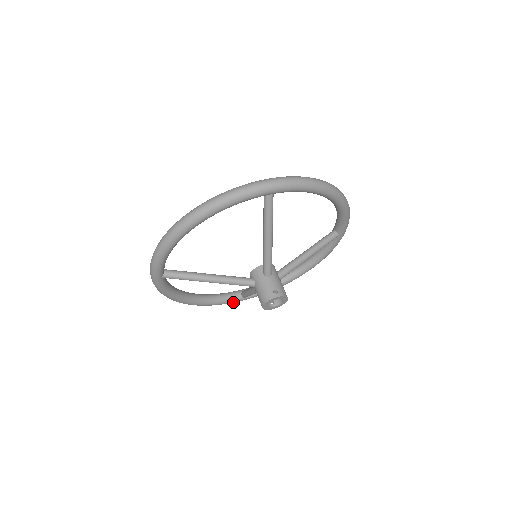
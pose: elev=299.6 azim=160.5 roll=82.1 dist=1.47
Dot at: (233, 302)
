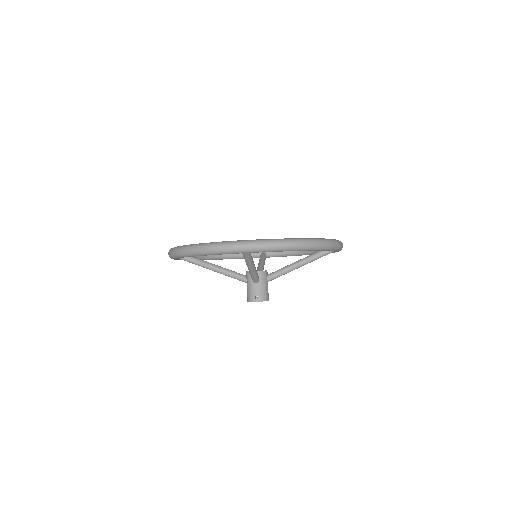
Dot at: occluded
